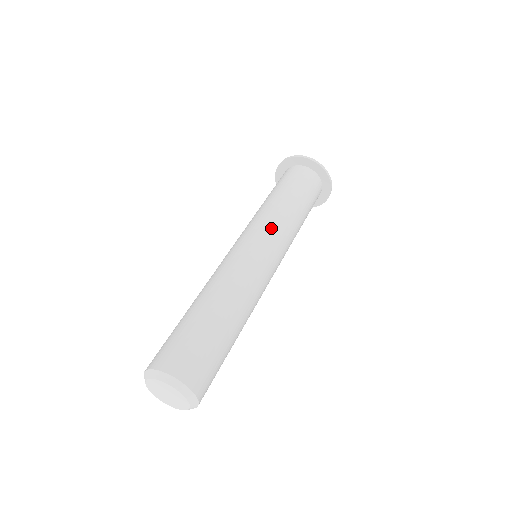
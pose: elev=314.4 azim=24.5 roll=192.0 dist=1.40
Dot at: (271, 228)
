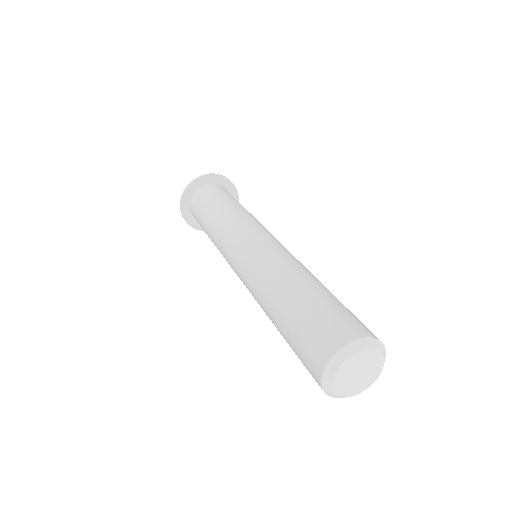
Dot at: (251, 223)
